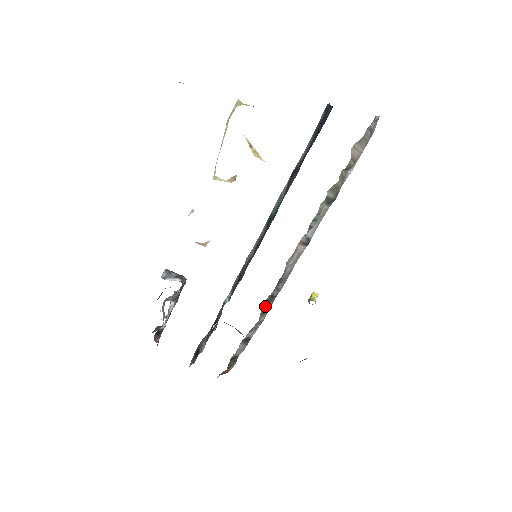
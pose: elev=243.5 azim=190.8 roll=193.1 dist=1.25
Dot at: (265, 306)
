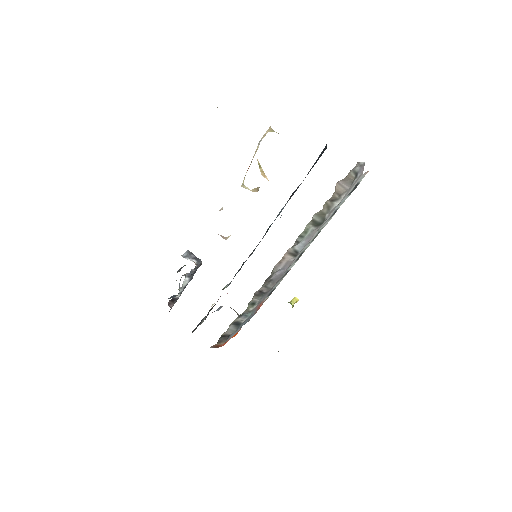
Dot at: (254, 298)
